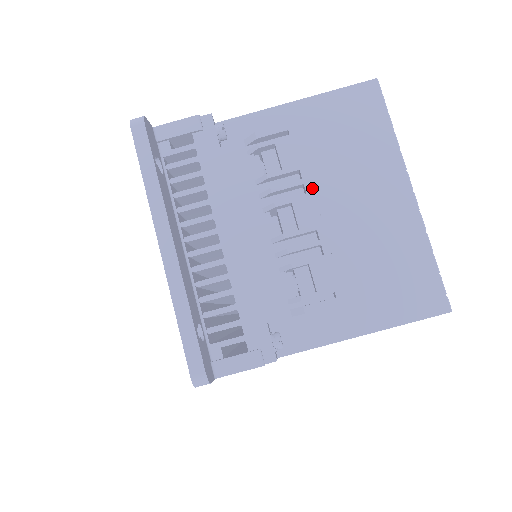
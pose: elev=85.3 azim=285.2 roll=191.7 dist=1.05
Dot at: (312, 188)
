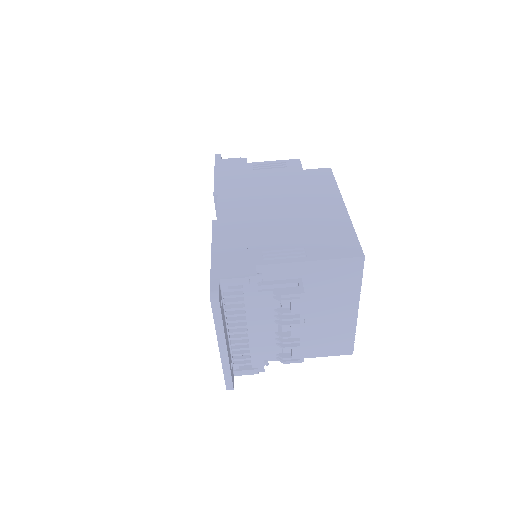
Dot at: occluded
